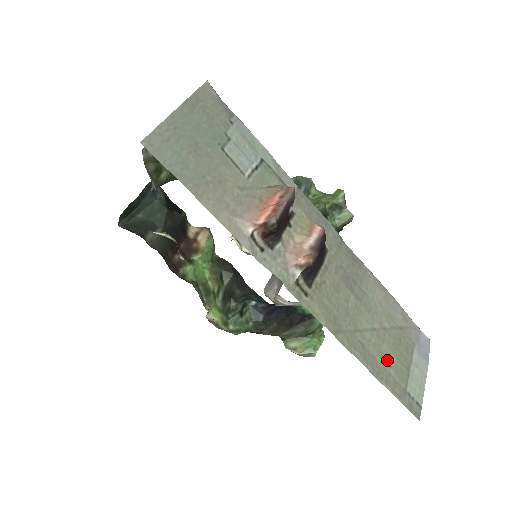
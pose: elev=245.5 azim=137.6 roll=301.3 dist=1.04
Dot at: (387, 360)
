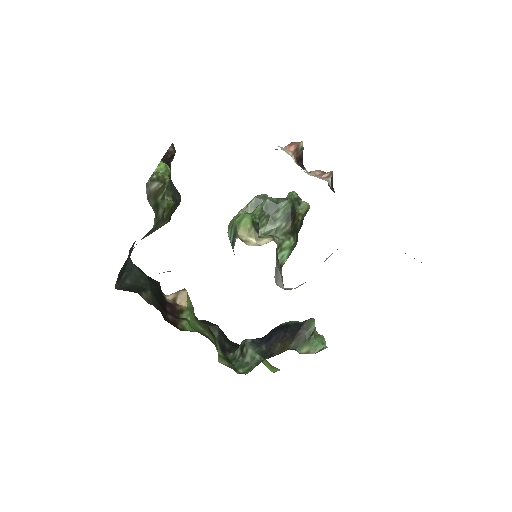
Dot at: occluded
